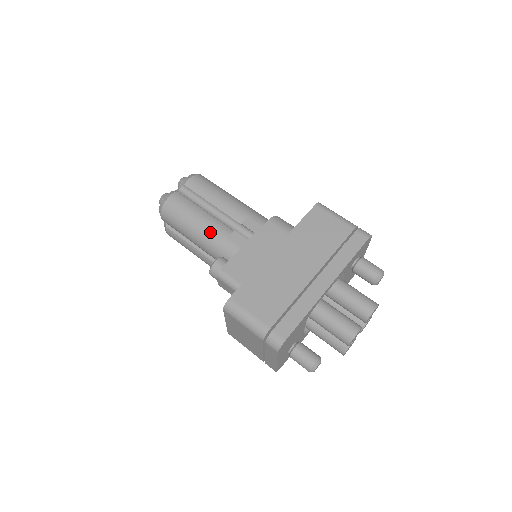
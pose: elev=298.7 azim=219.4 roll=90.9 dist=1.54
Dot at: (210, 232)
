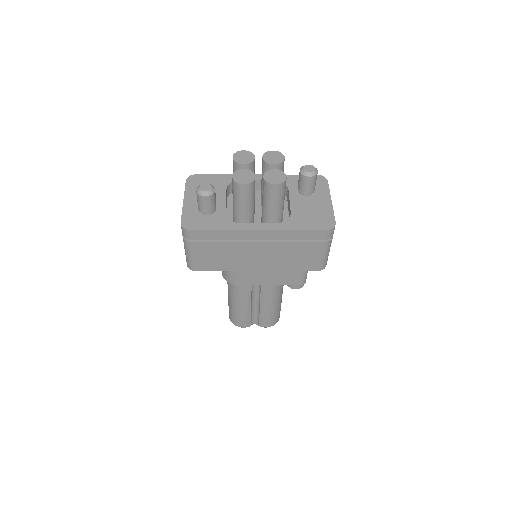
Dot at: occluded
